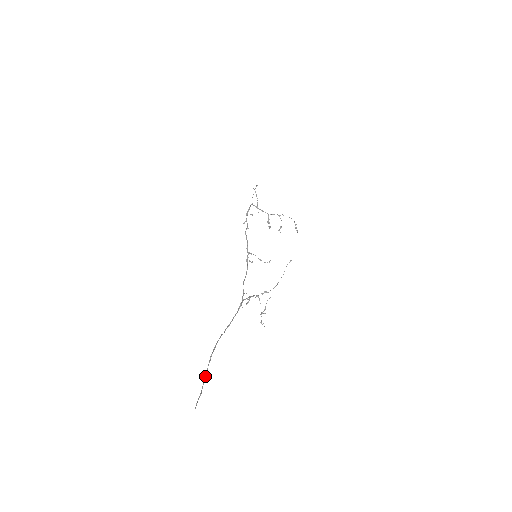
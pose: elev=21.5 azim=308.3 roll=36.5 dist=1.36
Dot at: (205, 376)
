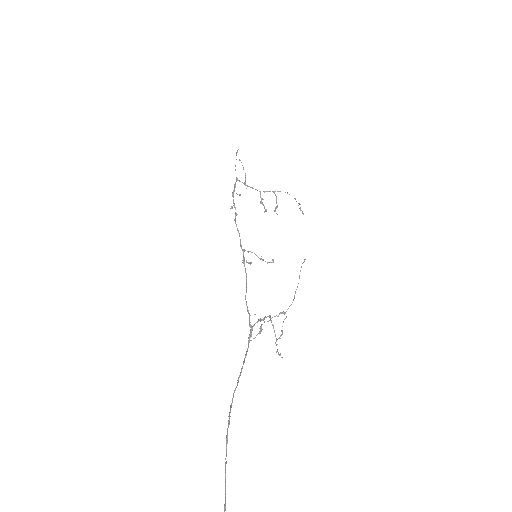
Dot at: (225, 472)
